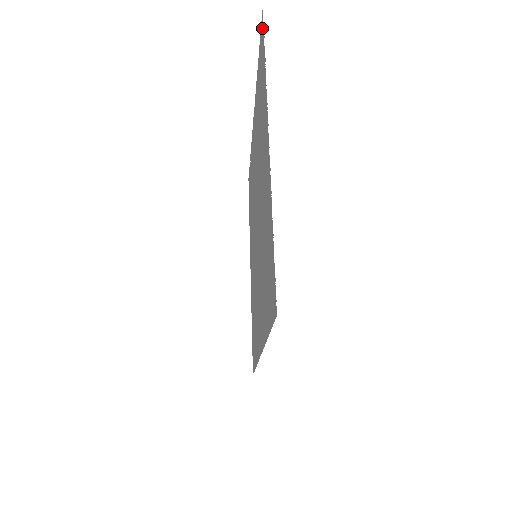
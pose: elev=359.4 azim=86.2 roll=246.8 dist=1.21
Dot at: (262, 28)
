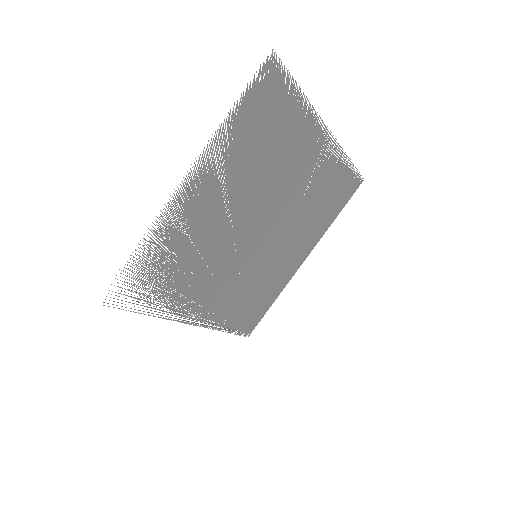
Dot at: occluded
